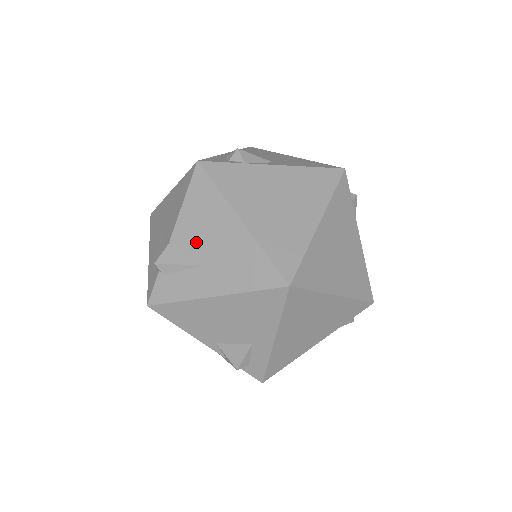
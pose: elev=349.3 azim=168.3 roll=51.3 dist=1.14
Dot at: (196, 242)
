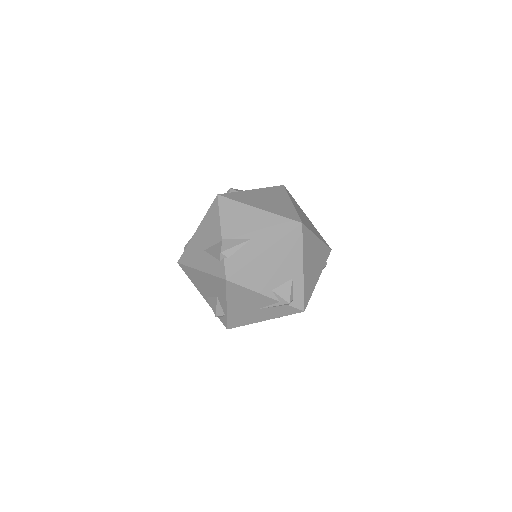
Dot at: (239, 231)
